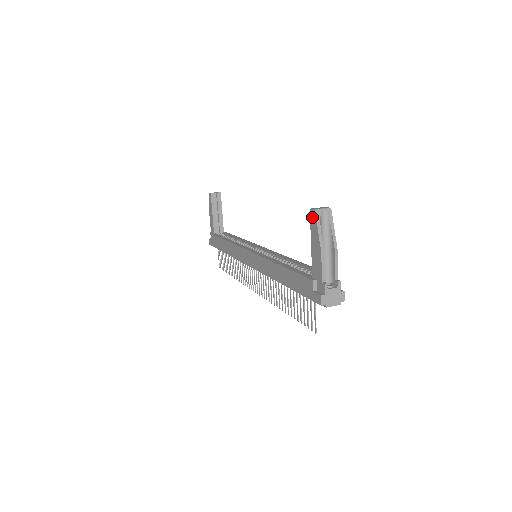
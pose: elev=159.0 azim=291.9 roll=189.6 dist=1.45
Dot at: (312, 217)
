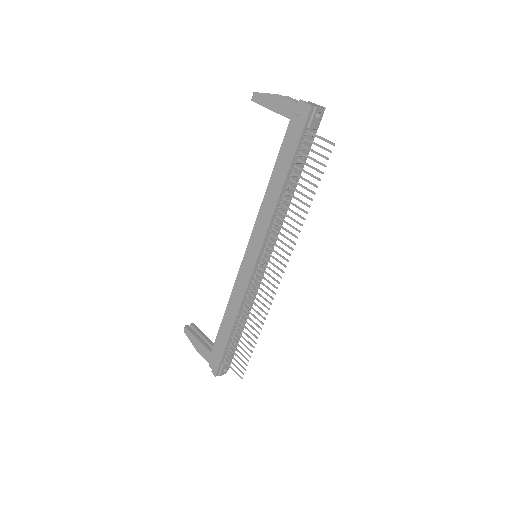
Dot at: (256, 98)
